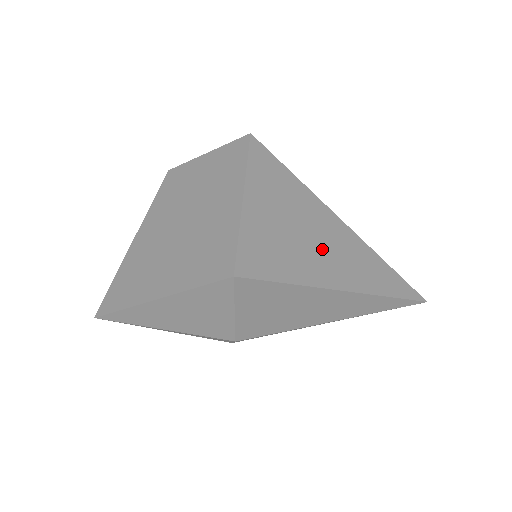
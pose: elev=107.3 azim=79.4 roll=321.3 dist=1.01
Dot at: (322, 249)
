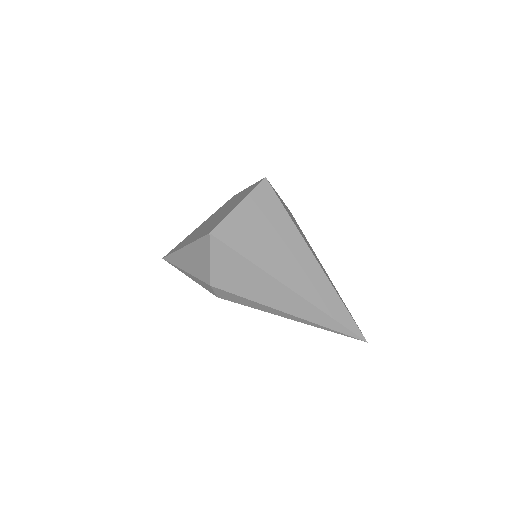
Dot at: (282, 255)
